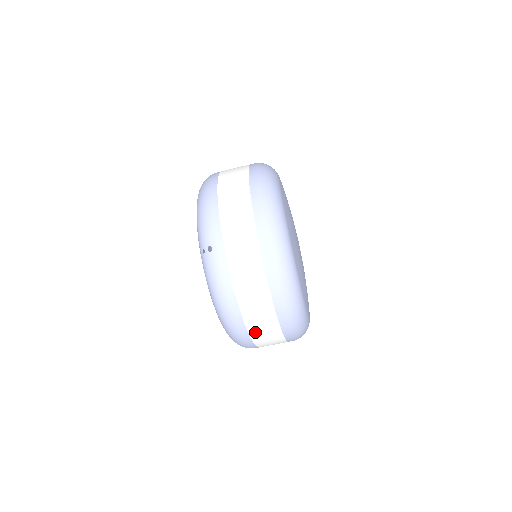
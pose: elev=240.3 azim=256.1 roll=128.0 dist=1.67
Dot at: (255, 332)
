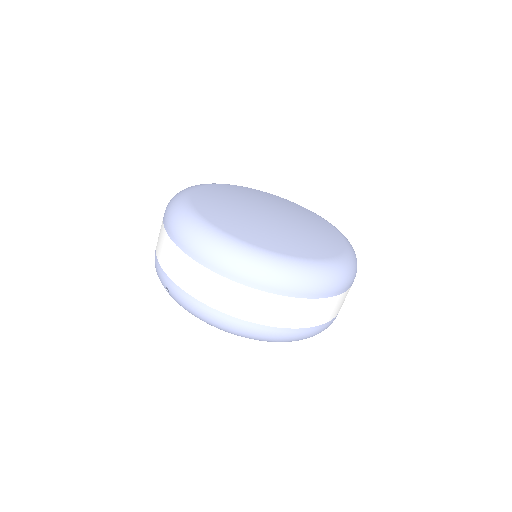
Dot at: (263, 318)
